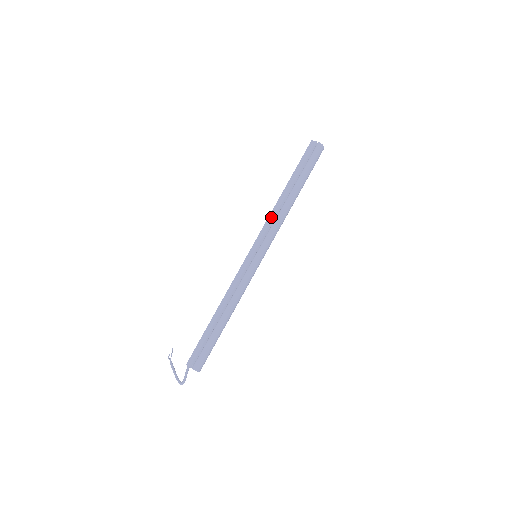
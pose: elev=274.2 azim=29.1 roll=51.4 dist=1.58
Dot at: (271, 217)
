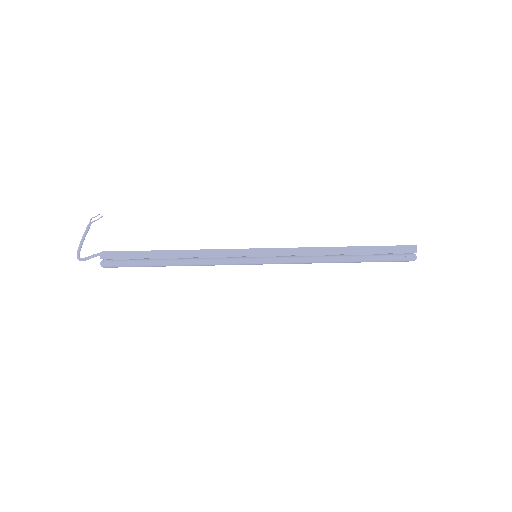
Dot at: (307, 251)
